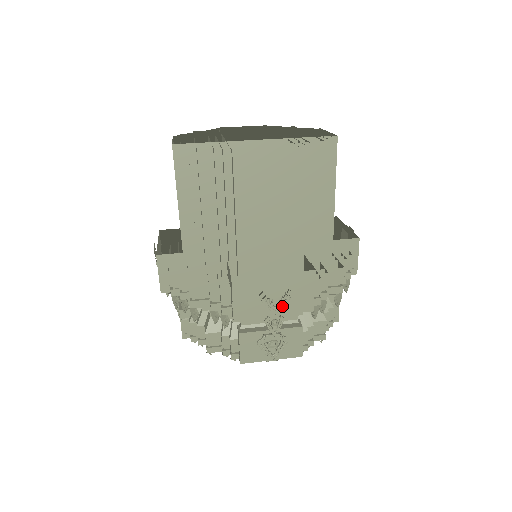
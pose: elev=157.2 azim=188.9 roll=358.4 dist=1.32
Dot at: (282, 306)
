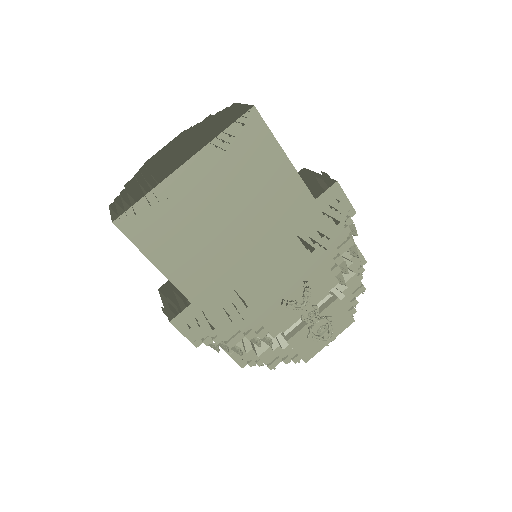
Dot at: (308, 299)
